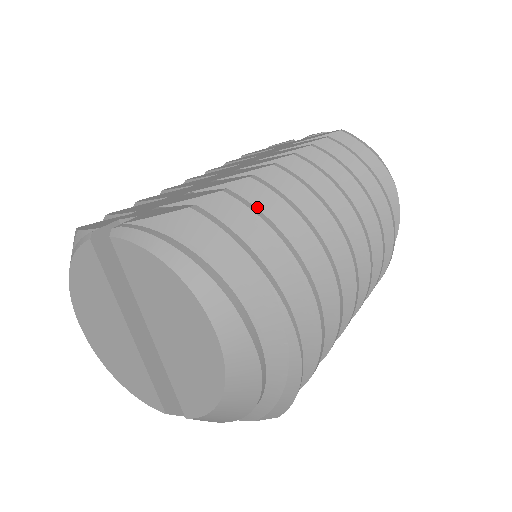
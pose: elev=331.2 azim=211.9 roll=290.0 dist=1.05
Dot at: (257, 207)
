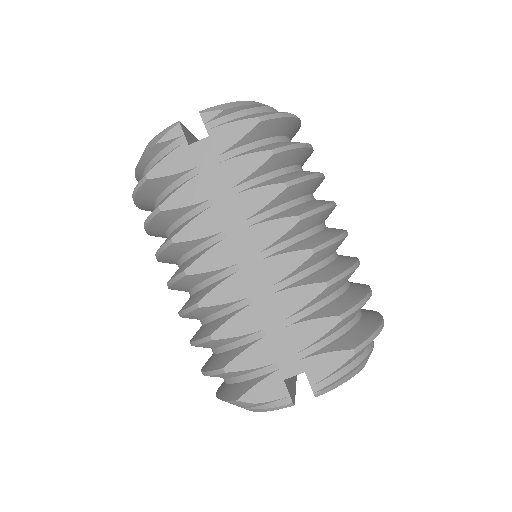
Dot at: (333, 291)
